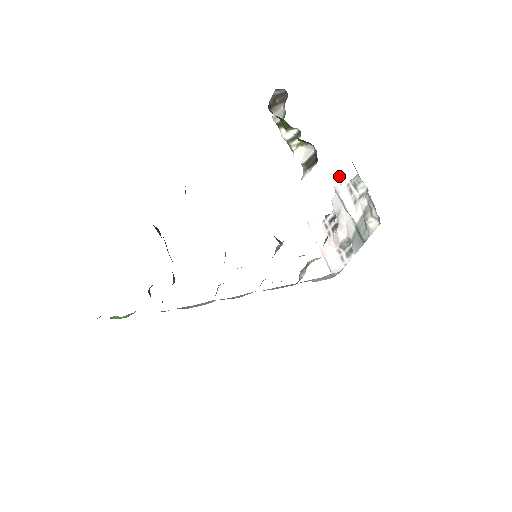
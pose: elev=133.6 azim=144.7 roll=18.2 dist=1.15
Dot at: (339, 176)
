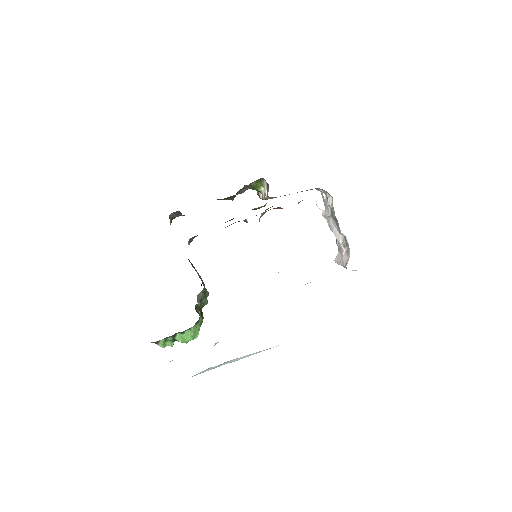
Dot at: (318, 205)
